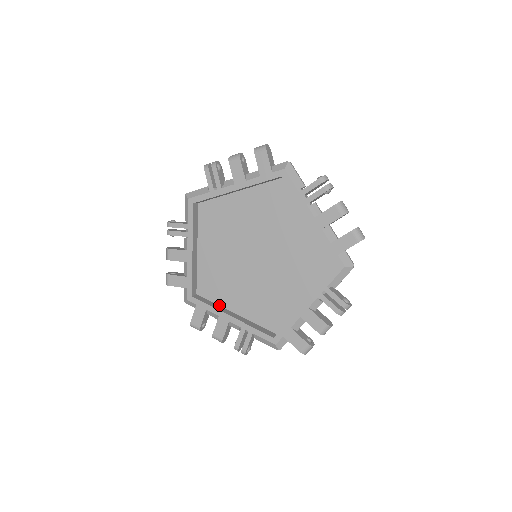
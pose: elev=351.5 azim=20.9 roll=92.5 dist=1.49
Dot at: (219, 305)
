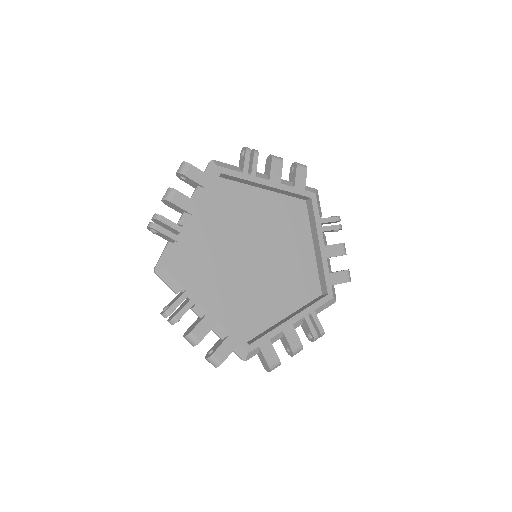
Dot at: (268, 328)
